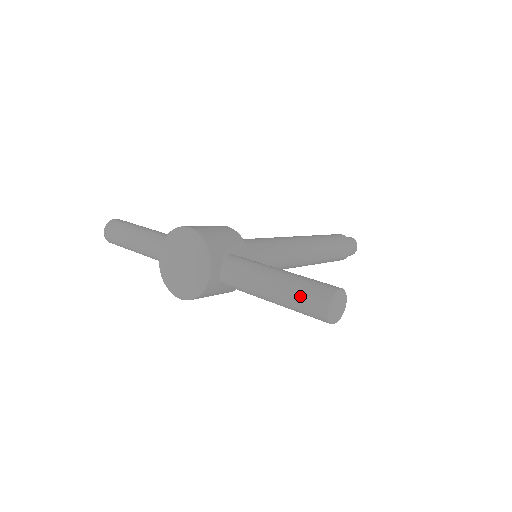
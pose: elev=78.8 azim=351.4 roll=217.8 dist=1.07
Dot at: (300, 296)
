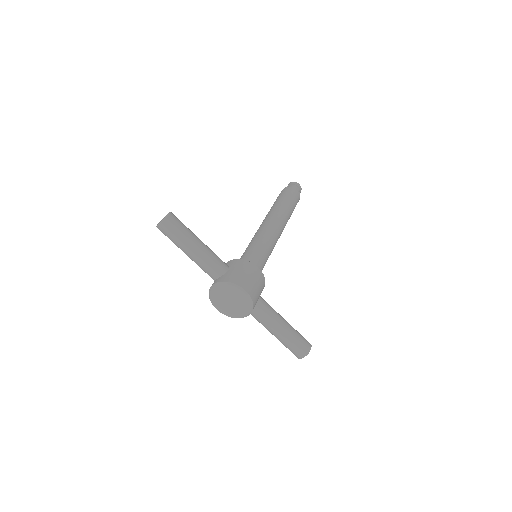
Dot at: (292, 347)
